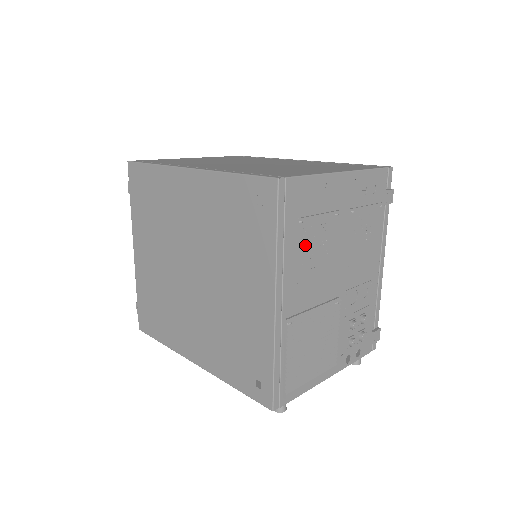
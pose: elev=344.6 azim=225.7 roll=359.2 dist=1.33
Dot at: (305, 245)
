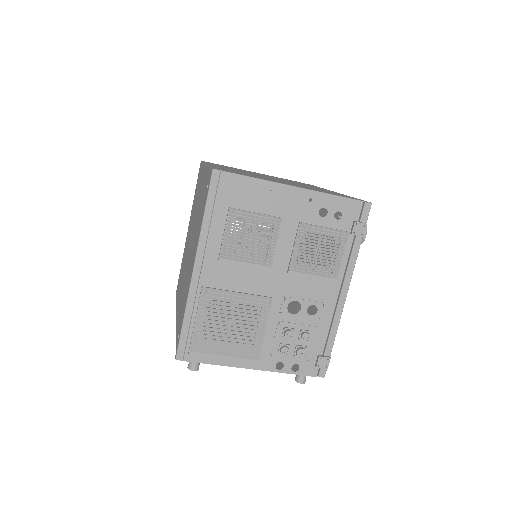
Dot at: (232, 232)
